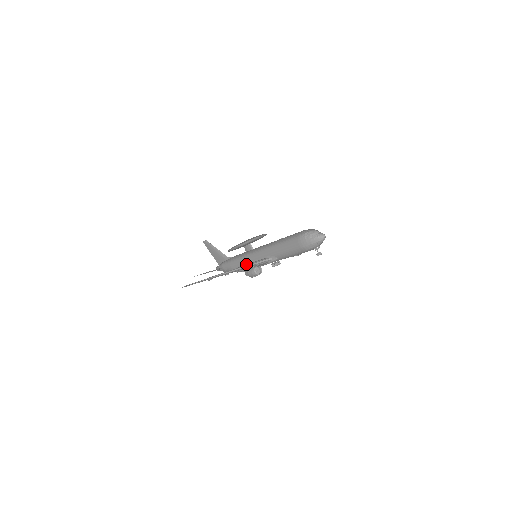
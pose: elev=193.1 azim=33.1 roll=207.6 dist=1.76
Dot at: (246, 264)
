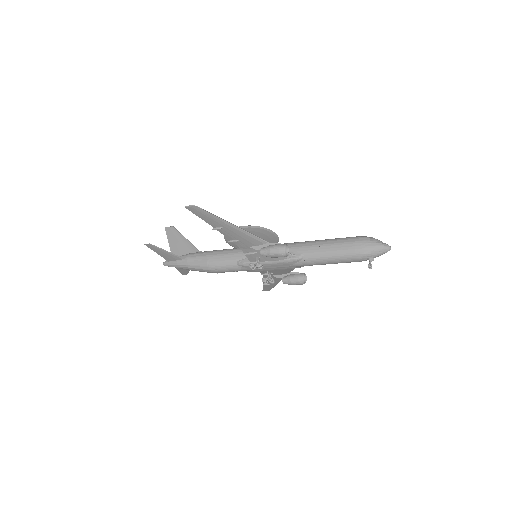
Dot at: (240, 257)
